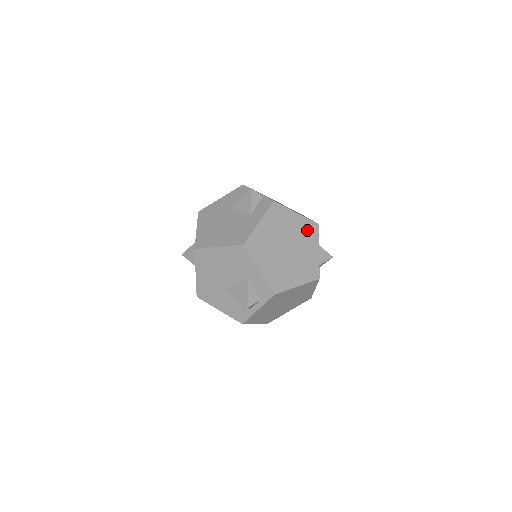
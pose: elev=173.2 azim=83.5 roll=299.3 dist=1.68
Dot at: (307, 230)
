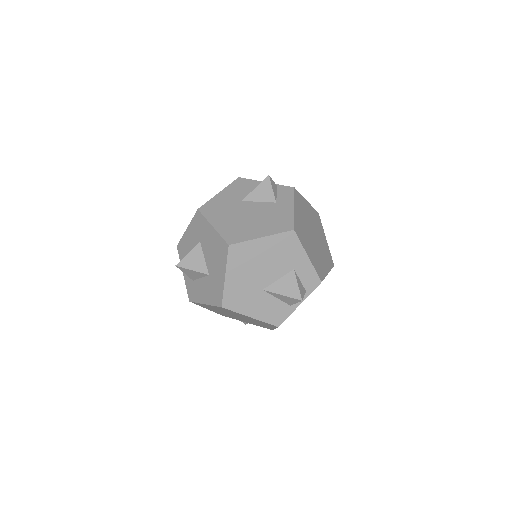
Dot at: (316, 218)
